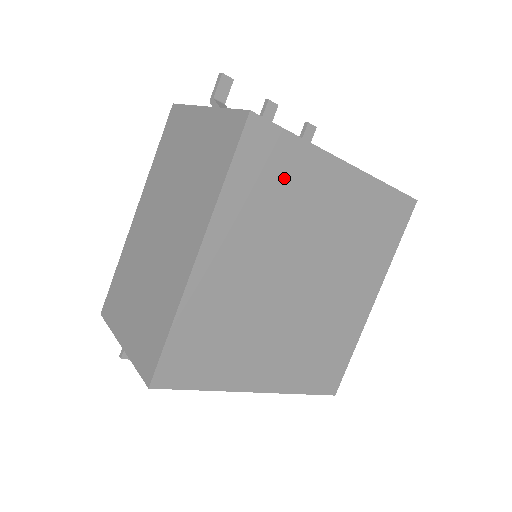
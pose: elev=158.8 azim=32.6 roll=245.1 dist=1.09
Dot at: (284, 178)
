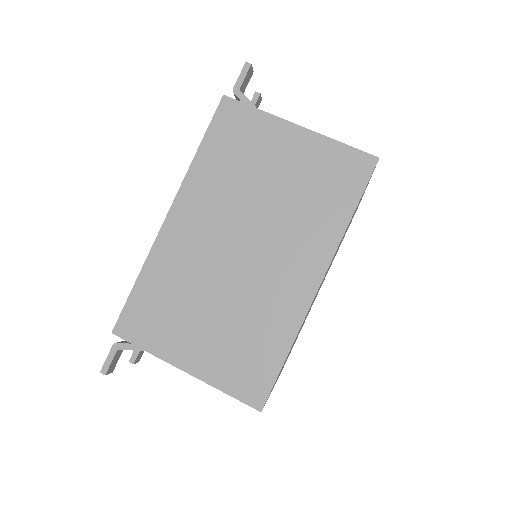
Dot at: occluded
